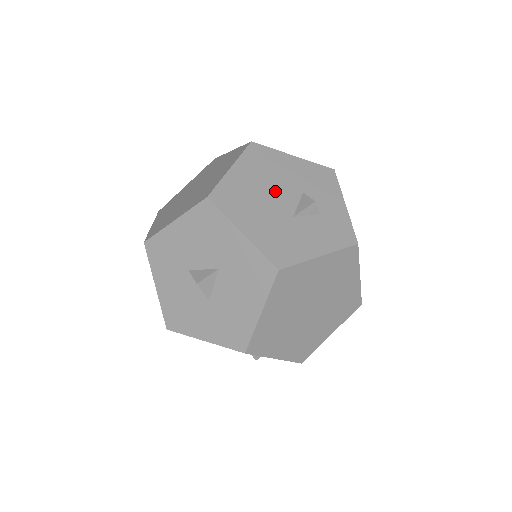
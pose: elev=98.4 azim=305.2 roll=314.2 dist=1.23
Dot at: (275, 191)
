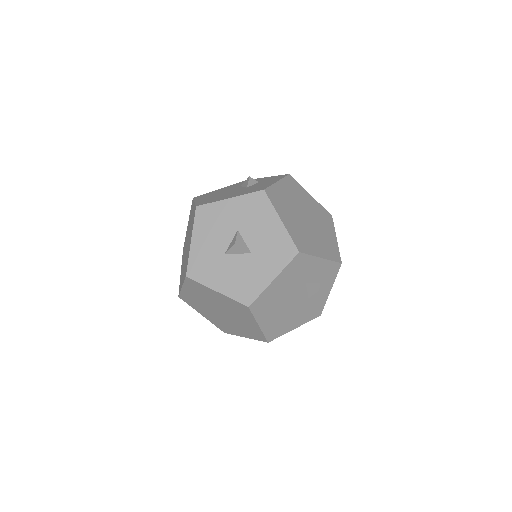
Dot at: (227, 192)
